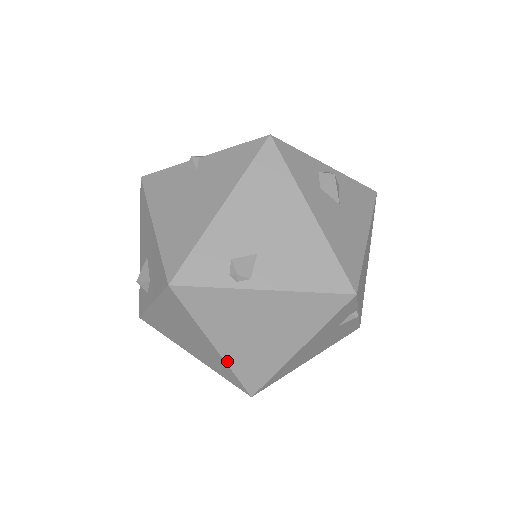
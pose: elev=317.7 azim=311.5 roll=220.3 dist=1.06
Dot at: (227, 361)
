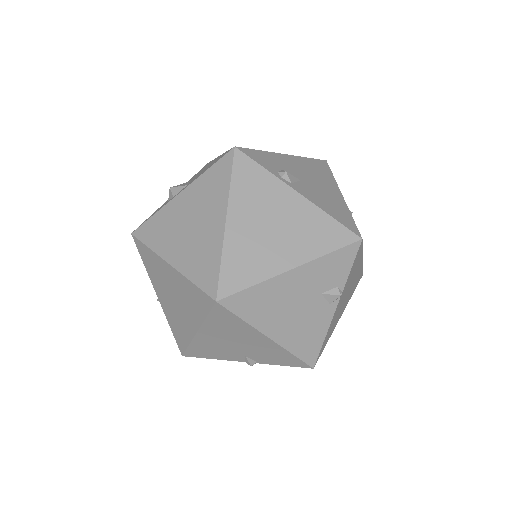
Dot at: (225, 243)
